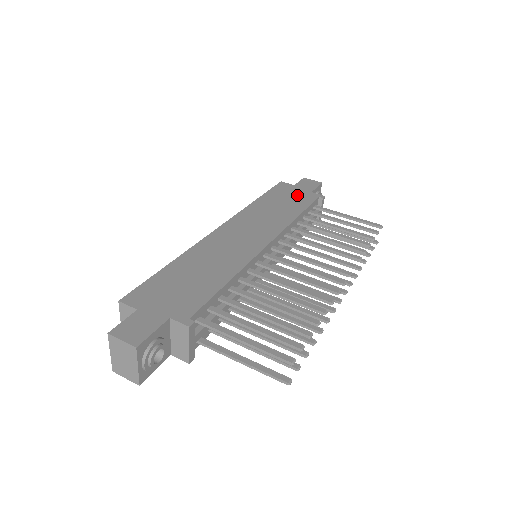
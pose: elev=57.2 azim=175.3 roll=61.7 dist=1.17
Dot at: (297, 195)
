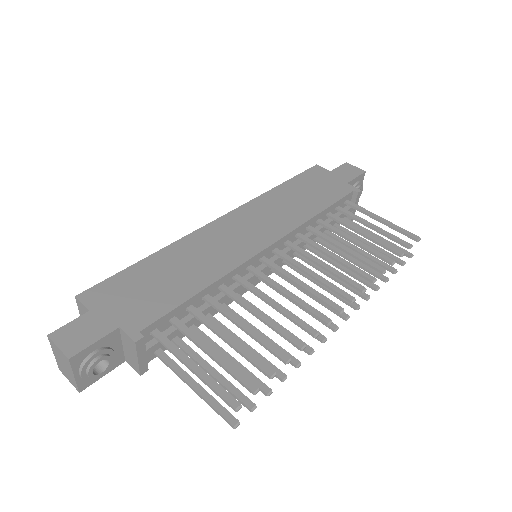
Dot at: (328, 185)
